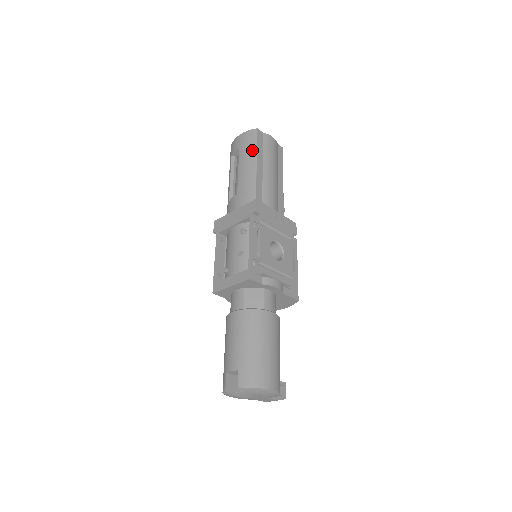
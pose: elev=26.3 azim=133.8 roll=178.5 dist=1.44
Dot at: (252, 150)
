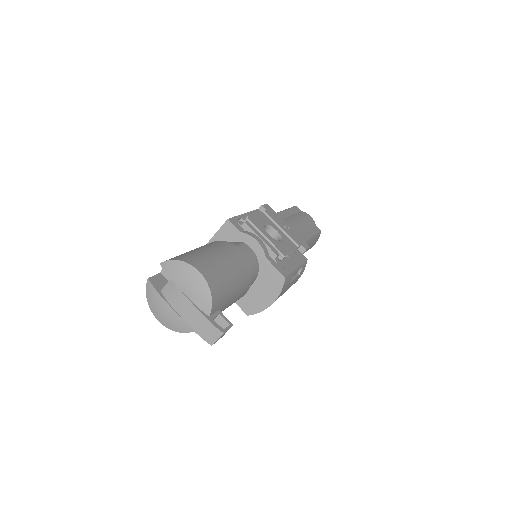
Dot at: occluded
